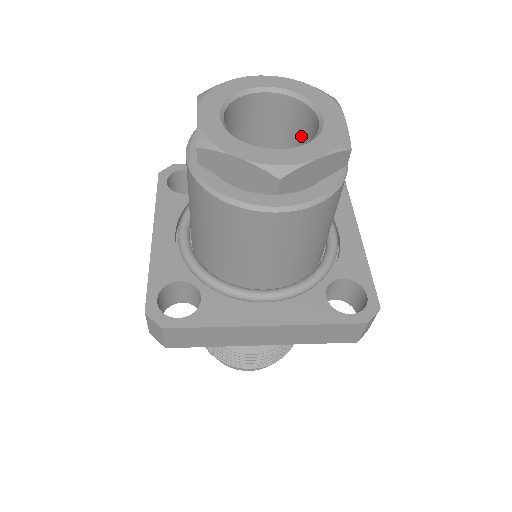
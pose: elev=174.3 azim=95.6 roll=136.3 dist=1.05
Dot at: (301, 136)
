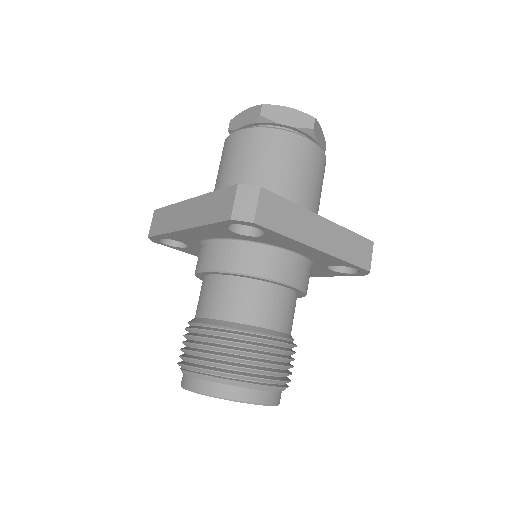
Dot at: occluded
